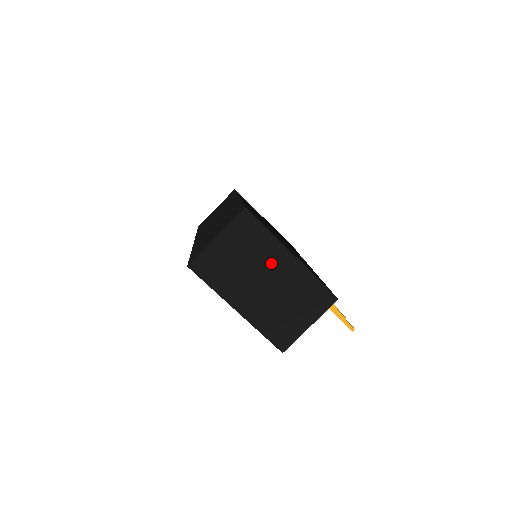
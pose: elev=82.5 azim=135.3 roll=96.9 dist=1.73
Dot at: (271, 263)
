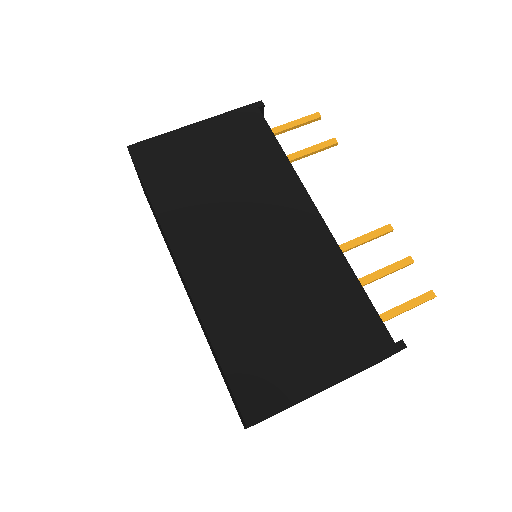
Dot at: (313, 394)
